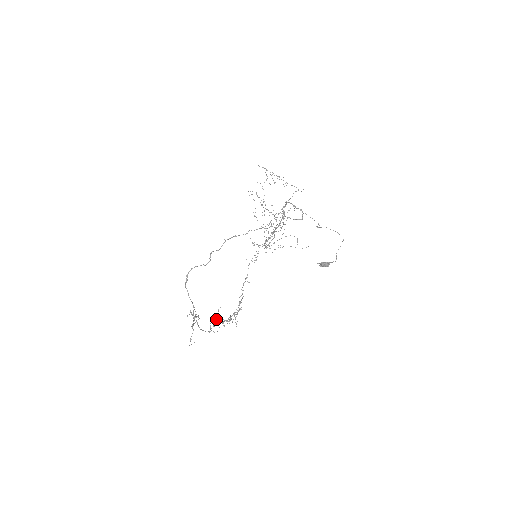
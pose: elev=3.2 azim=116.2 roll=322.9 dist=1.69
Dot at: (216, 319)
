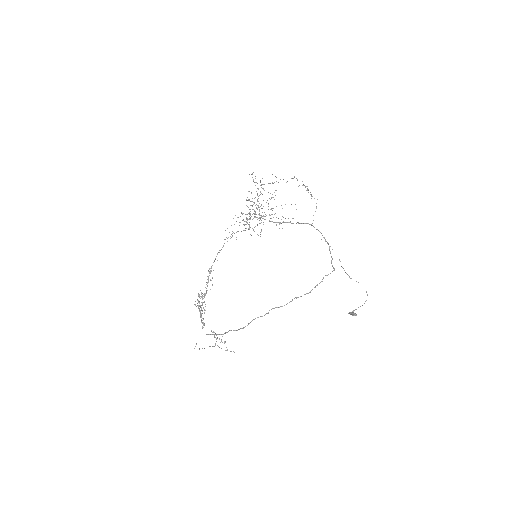
Dot at: (199, 306)
